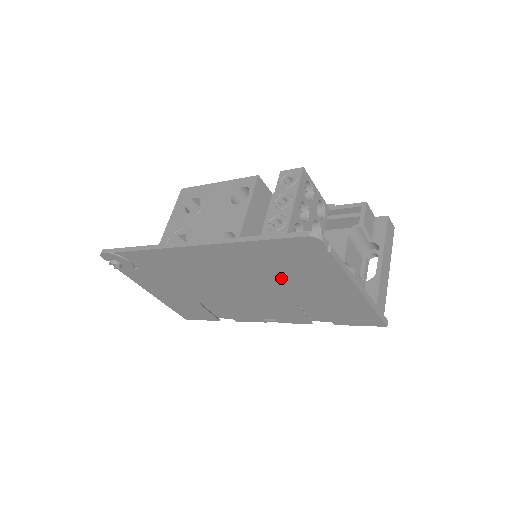
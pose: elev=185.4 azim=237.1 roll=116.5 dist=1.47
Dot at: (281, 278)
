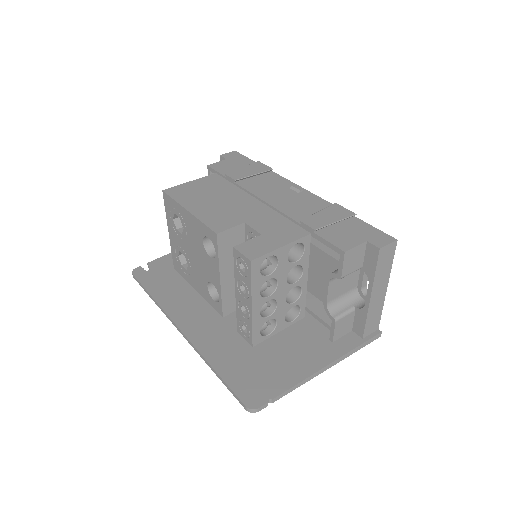
Dot at: occluded
